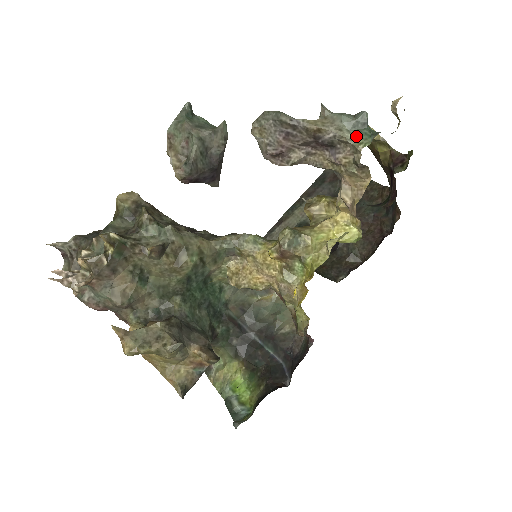
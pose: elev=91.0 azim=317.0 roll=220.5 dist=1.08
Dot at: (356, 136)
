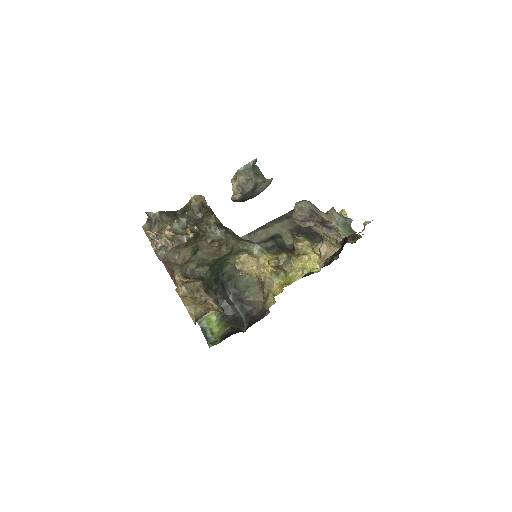
Dot at: (343, 230)
